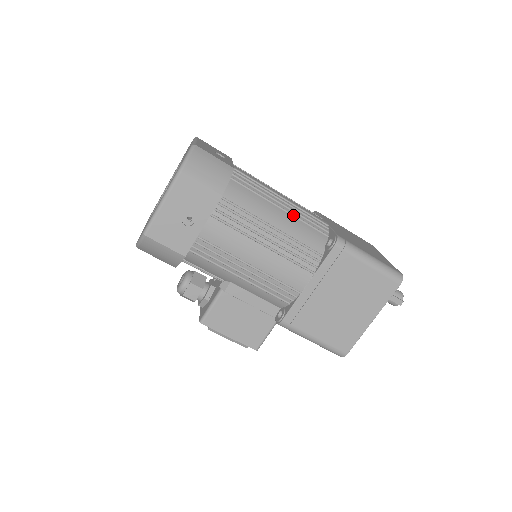
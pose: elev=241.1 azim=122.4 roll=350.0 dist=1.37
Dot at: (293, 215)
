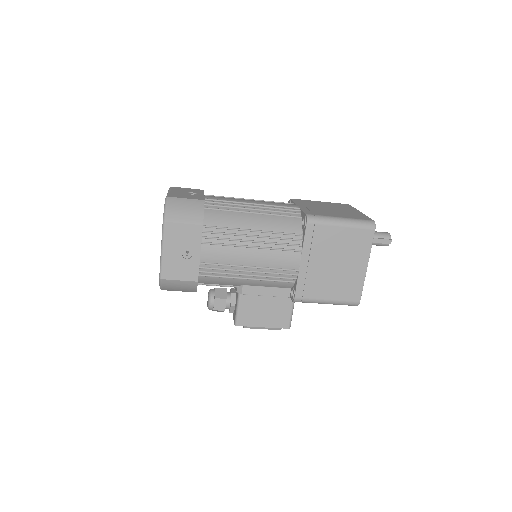
Dot at: (266, 214)
